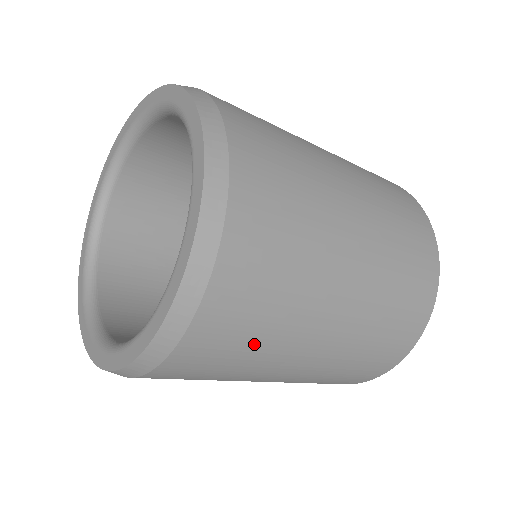
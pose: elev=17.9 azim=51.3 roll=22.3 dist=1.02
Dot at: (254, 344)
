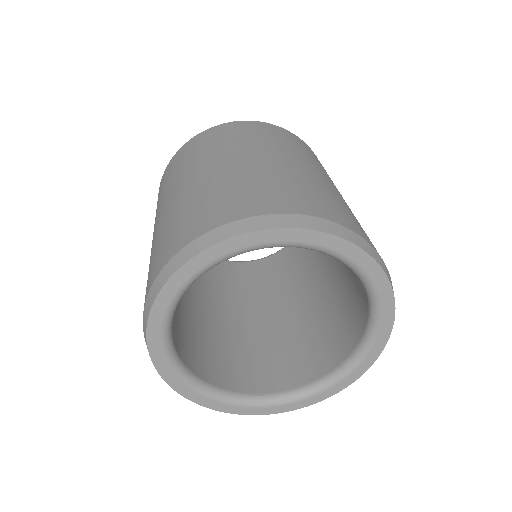
Dot at: occluded
